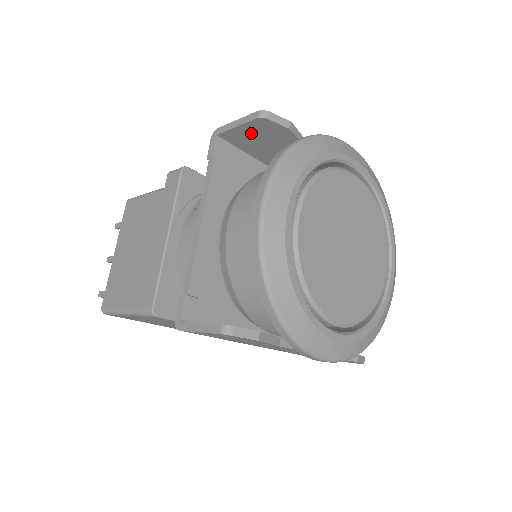
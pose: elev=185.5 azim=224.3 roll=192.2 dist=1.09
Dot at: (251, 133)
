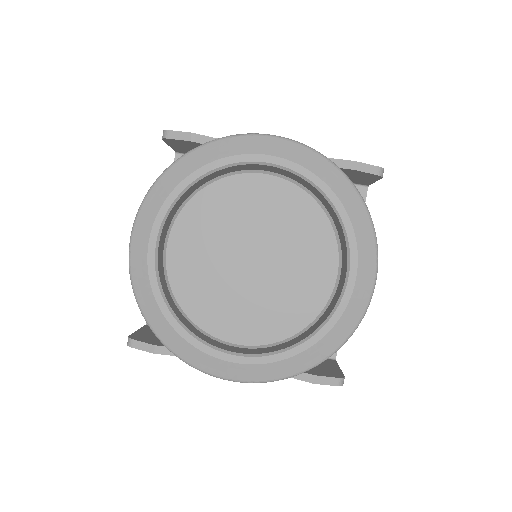
Dot at: (184, 147)
